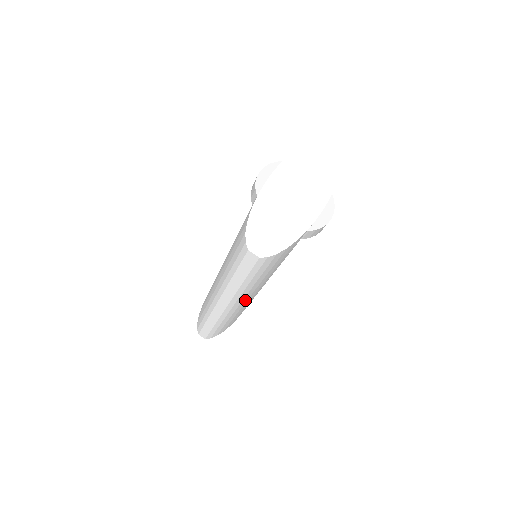
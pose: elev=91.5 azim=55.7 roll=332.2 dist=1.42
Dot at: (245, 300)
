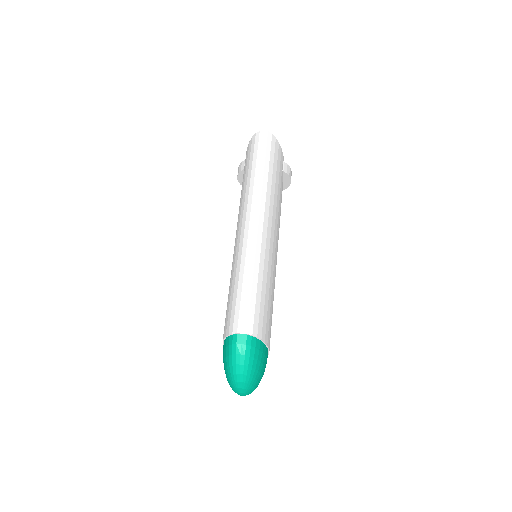
Dot at: (270, 226)
